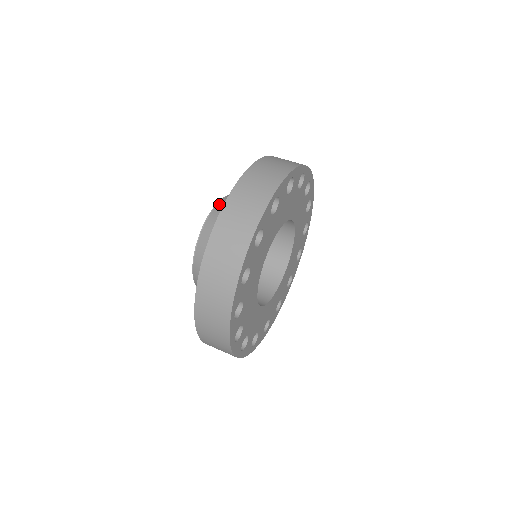
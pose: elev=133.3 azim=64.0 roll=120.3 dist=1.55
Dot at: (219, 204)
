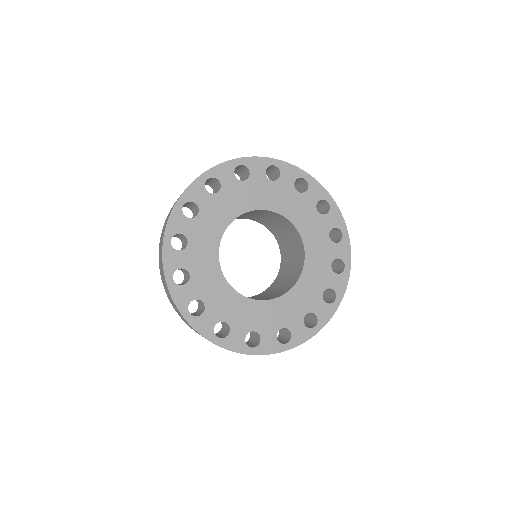
Dot at: occluded
